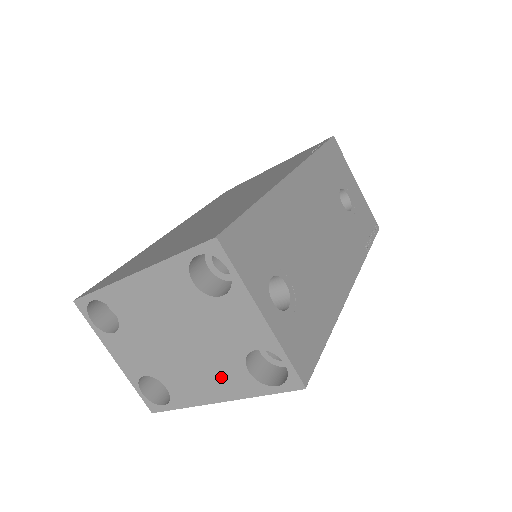
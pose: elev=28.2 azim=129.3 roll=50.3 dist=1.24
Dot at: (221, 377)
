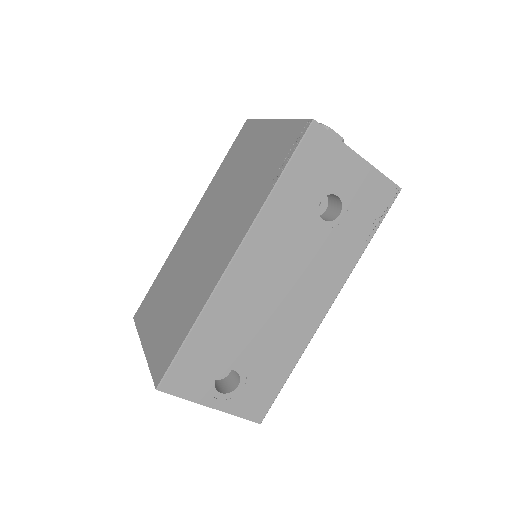
Dot at: occluded
